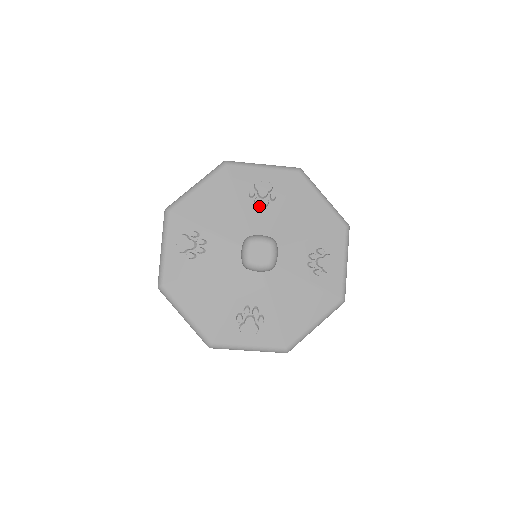
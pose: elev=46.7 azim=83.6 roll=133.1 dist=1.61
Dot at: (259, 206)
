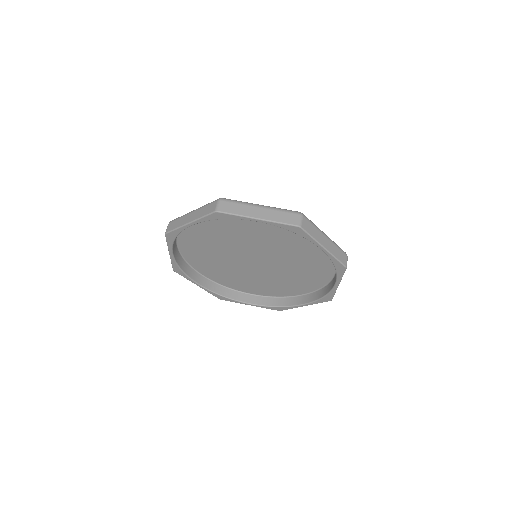
Dot at: occluded
